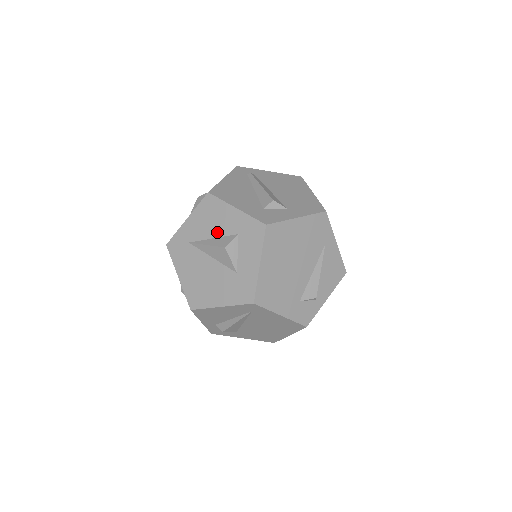
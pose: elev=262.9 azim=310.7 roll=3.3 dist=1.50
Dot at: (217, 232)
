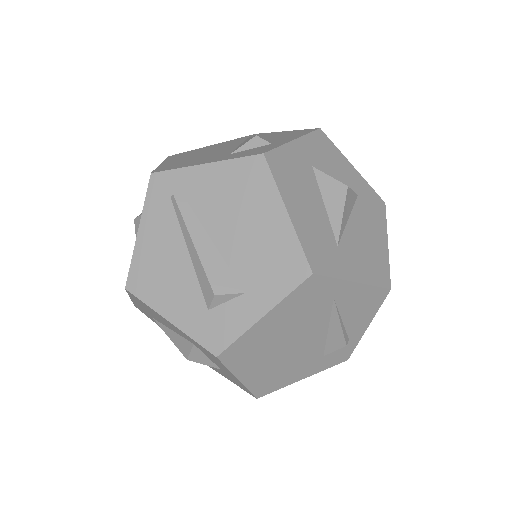
Dot at: (170, 328)
